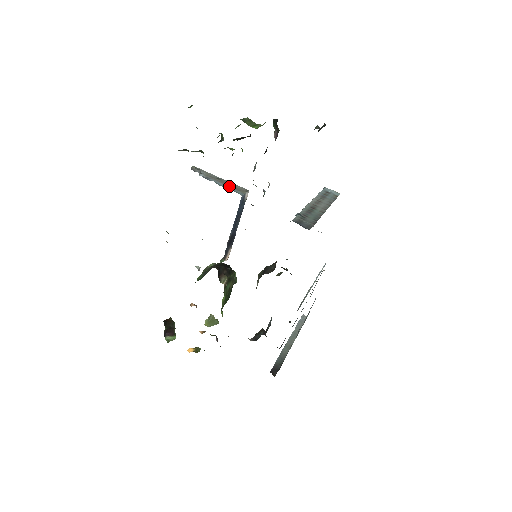
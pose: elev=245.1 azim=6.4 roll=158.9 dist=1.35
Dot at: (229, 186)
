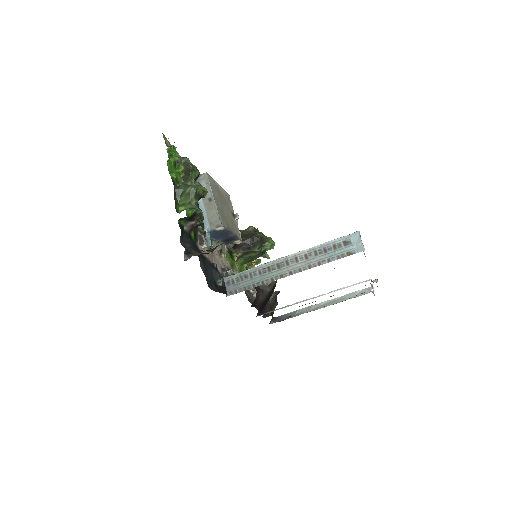
Dot at: (208, 214)
